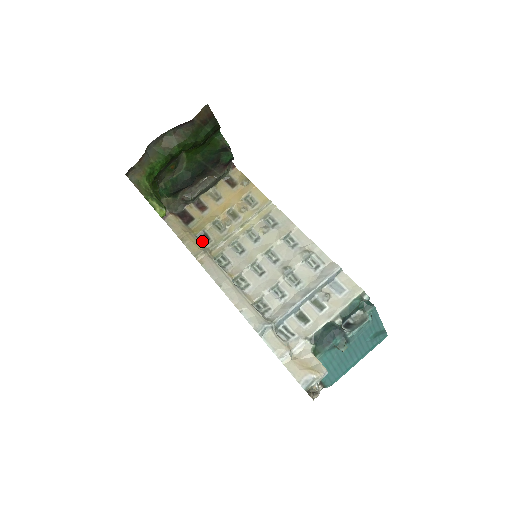
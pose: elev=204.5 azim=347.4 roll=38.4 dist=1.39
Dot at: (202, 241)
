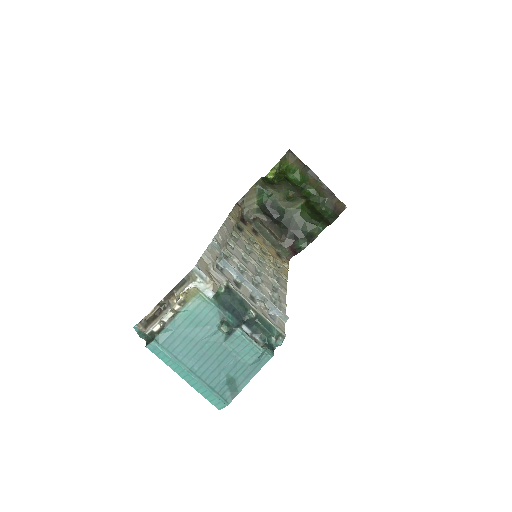
Dot at: (237, 226)
